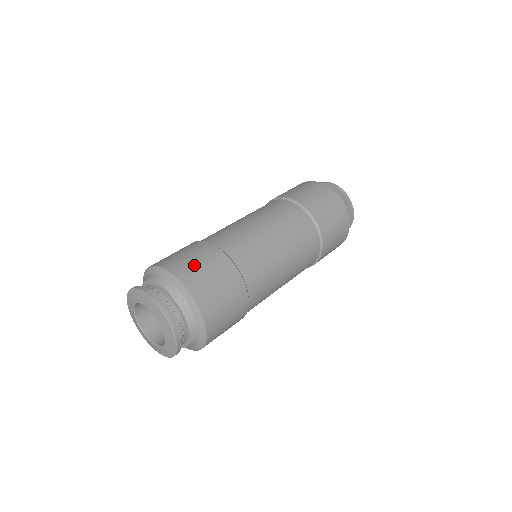
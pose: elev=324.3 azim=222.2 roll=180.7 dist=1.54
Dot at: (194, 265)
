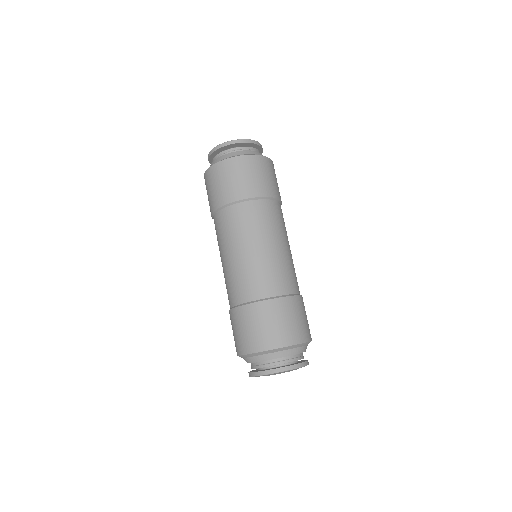
Dot at: (270, 330)
